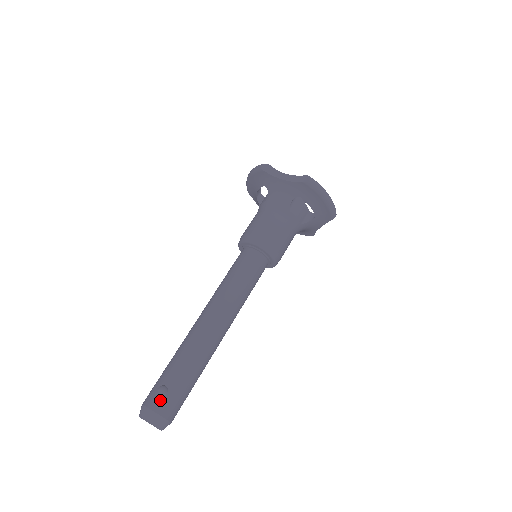
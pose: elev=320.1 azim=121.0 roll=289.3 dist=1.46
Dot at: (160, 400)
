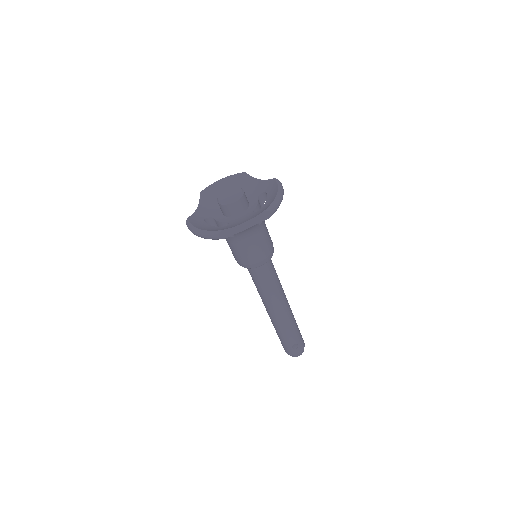
Dot at: (298, 349)
